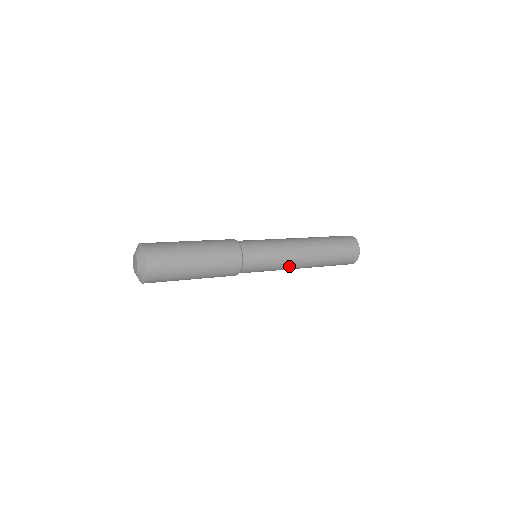
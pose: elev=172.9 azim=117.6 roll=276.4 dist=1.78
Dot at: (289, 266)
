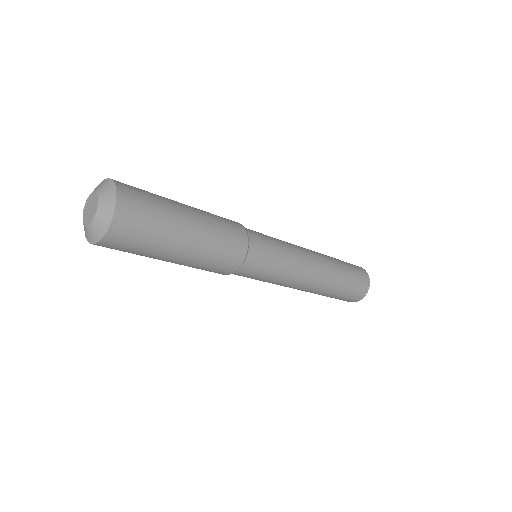
Dot at: (298, 277)
